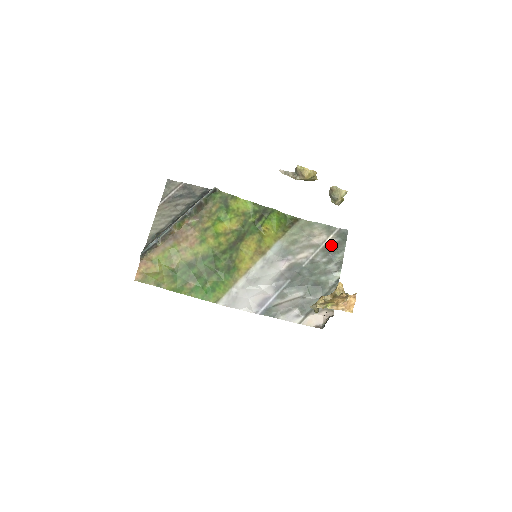
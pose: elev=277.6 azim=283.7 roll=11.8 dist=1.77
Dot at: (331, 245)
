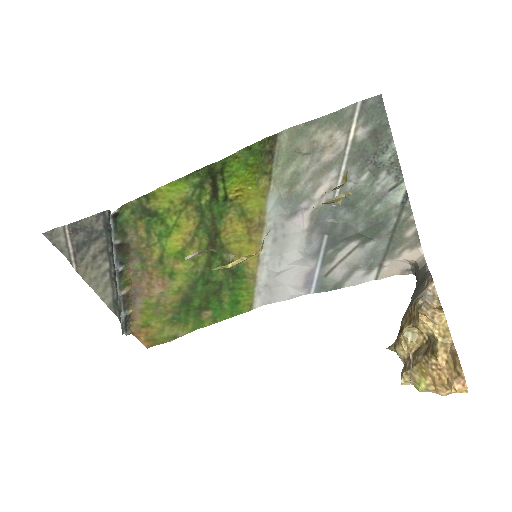
Dot at: (362, 144)
